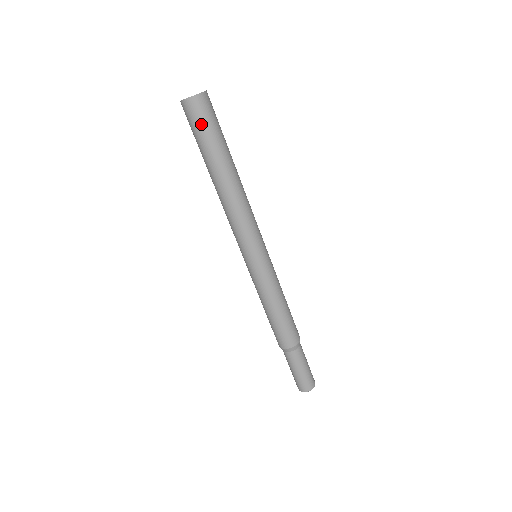
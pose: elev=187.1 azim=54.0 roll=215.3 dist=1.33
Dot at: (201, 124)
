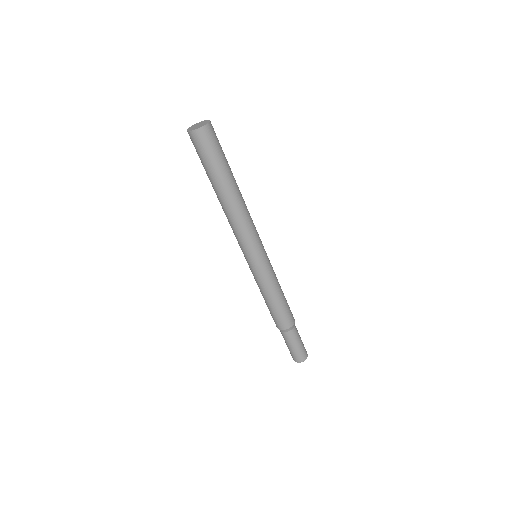
Dot at: (198, 153)
